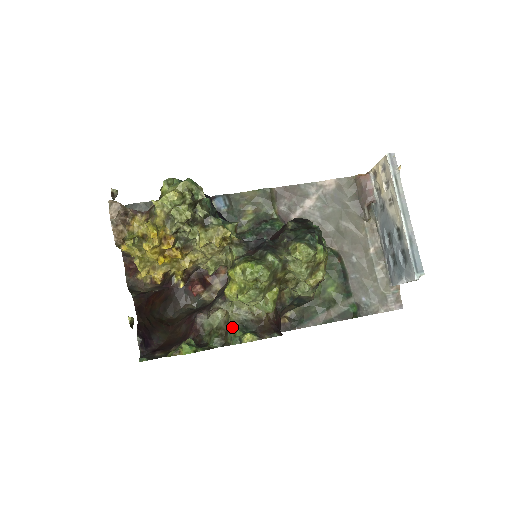
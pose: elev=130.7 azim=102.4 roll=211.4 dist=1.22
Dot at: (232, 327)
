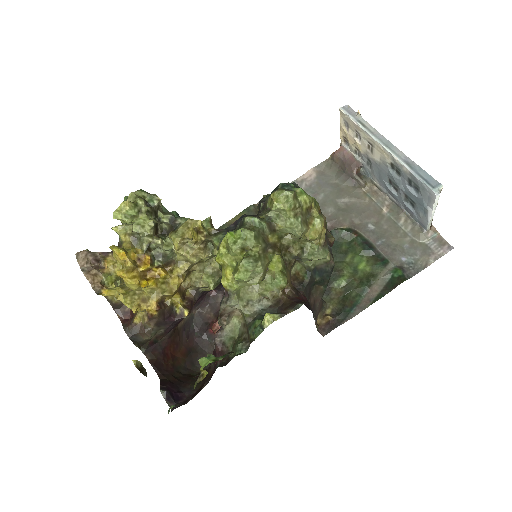
Dot at: (250, 322)
